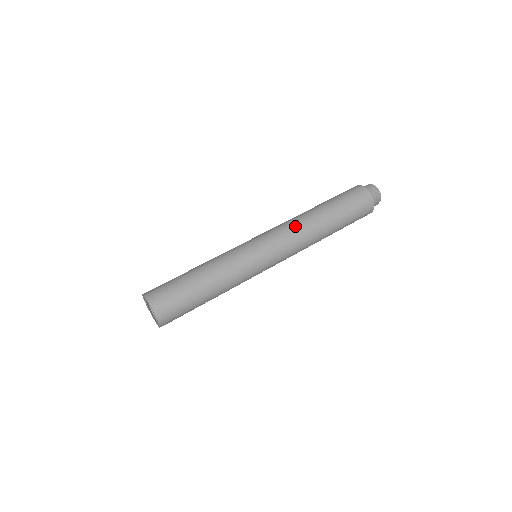
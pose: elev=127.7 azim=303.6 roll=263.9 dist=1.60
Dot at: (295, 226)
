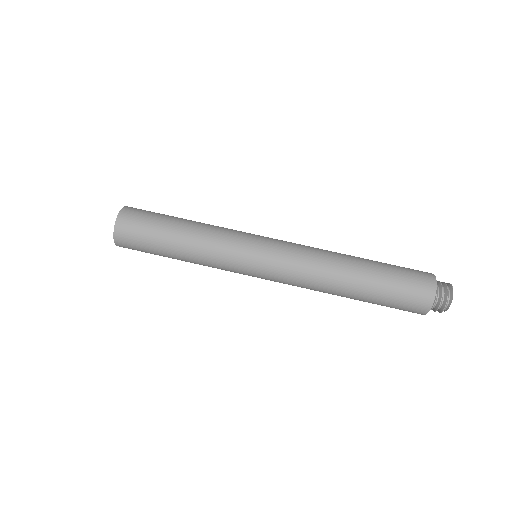
Dot at: (316, 252)
